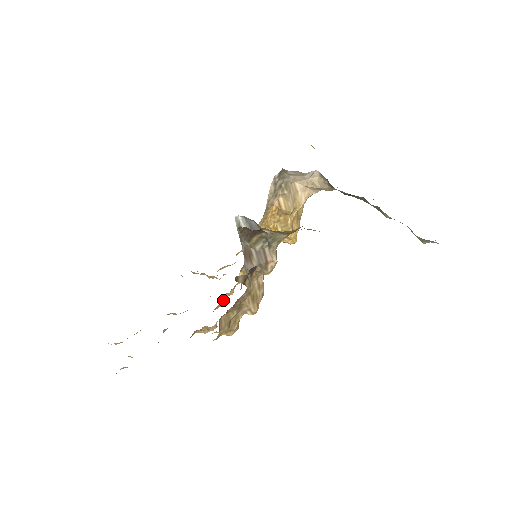
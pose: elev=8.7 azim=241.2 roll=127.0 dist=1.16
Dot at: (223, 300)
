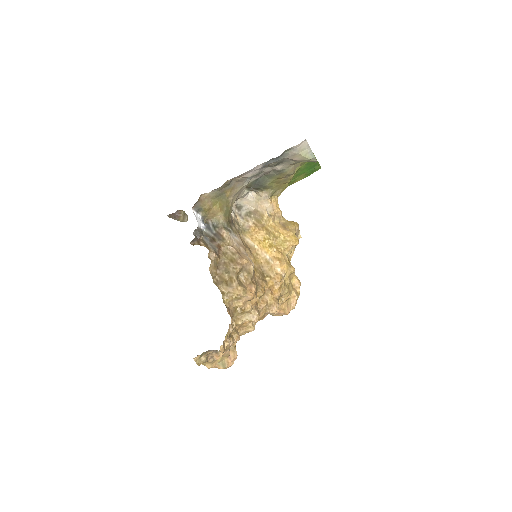
Dot at: (270, 303)
